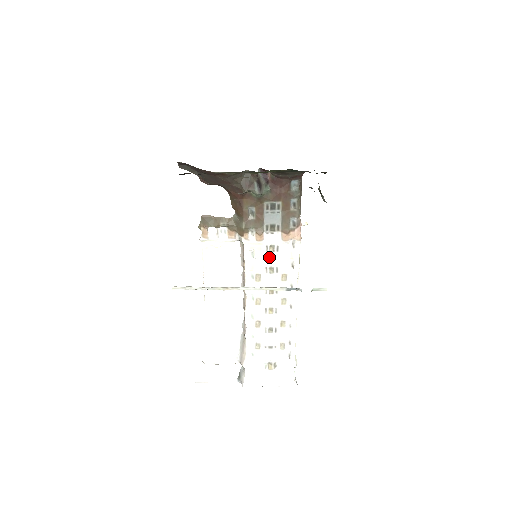
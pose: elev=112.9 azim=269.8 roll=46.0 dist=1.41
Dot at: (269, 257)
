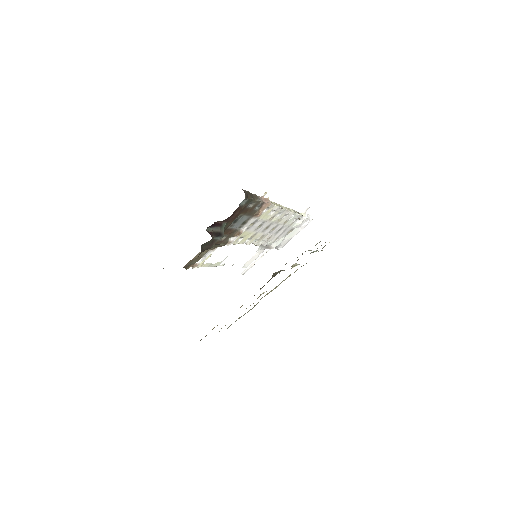
Dot at: (253, 227)
